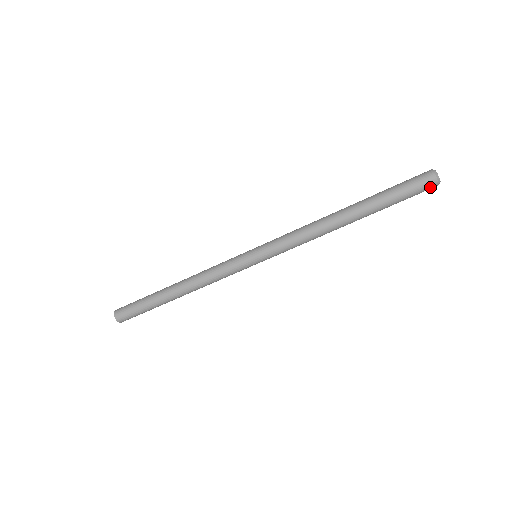
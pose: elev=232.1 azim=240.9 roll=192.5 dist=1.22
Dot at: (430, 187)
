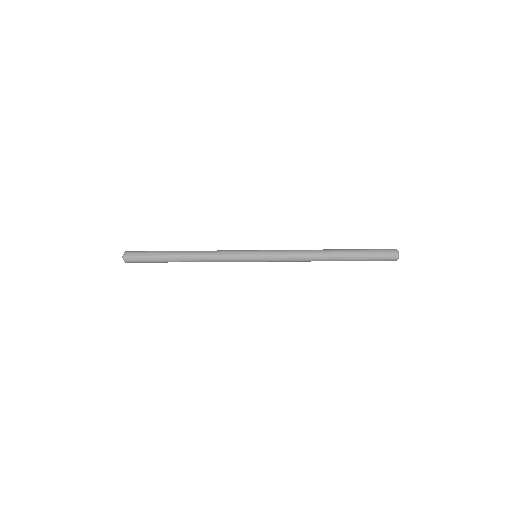
Dot at: (390, 260)
